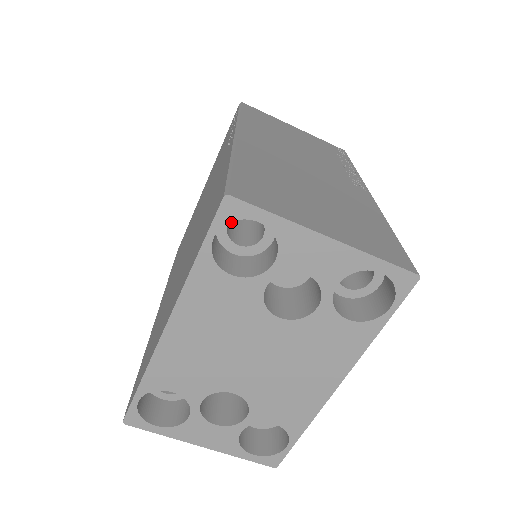
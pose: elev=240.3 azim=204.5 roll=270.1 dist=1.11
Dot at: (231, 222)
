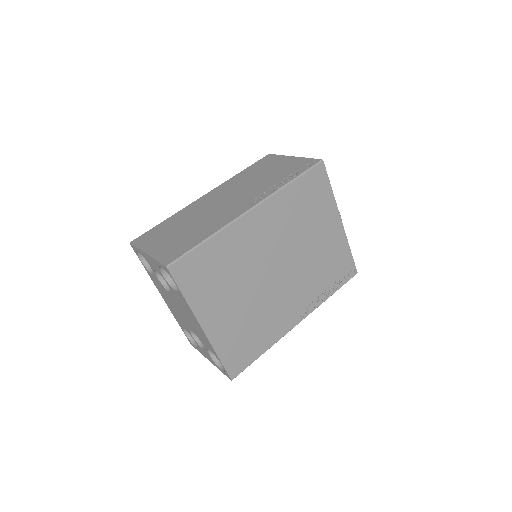
Dot at: occluded
